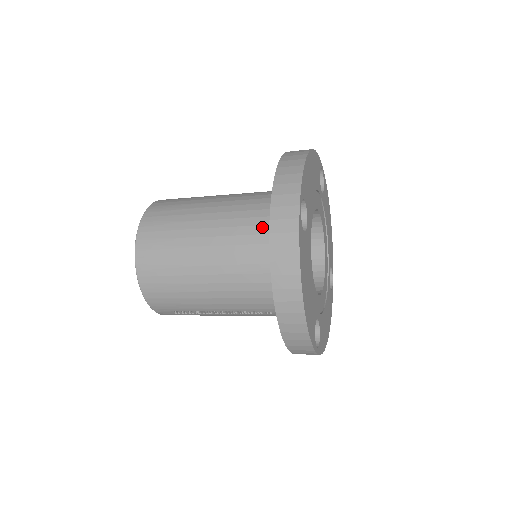
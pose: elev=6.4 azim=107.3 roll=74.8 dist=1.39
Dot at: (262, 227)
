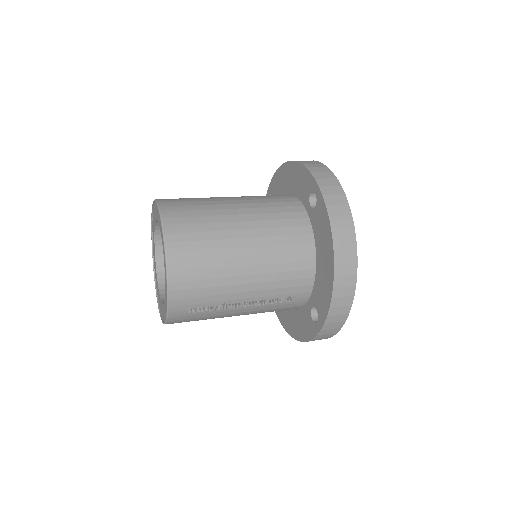
Dot at: (292, 213)
